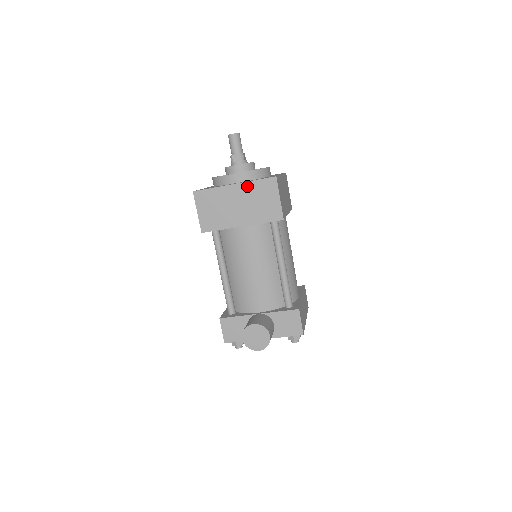
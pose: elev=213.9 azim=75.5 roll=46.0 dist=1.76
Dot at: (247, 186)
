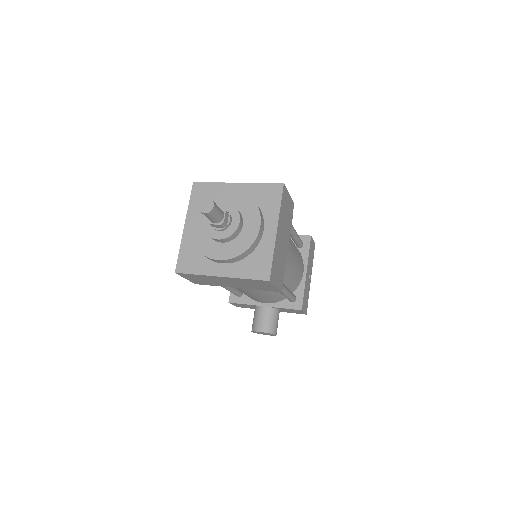
Dot at: (236, 279)
